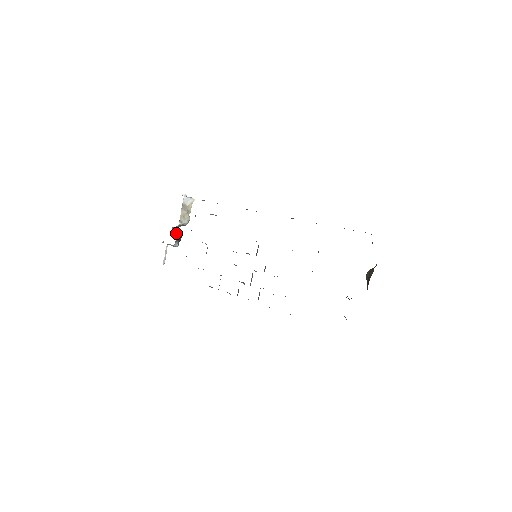
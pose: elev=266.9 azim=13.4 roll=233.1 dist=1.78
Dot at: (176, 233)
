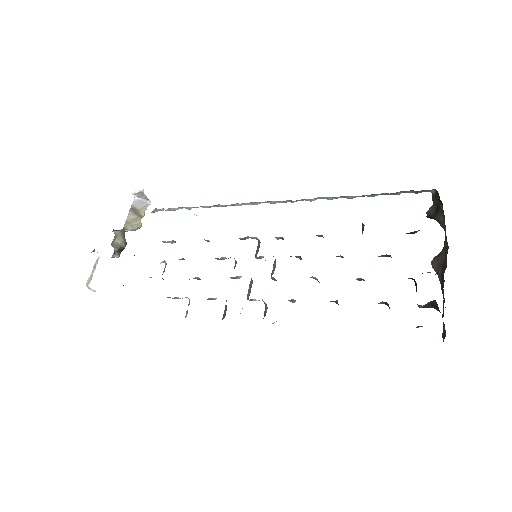
Dot at: (117, 241)
